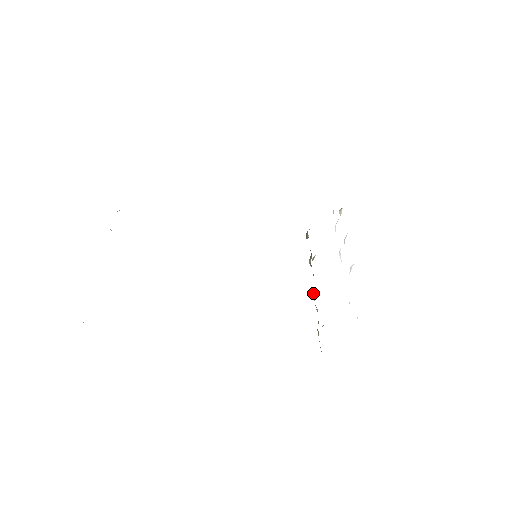
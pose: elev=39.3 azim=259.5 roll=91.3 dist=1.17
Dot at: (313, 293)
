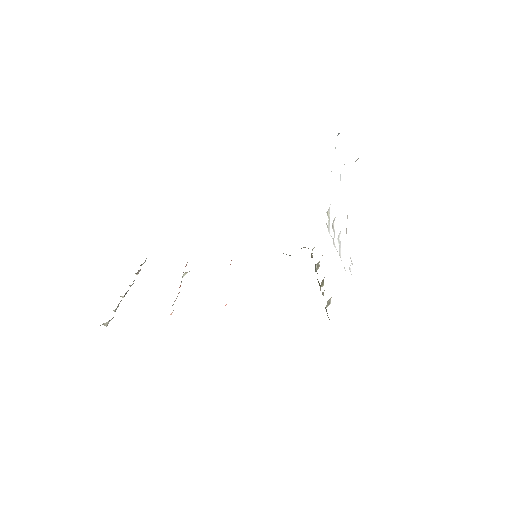
Dot at: occluded
